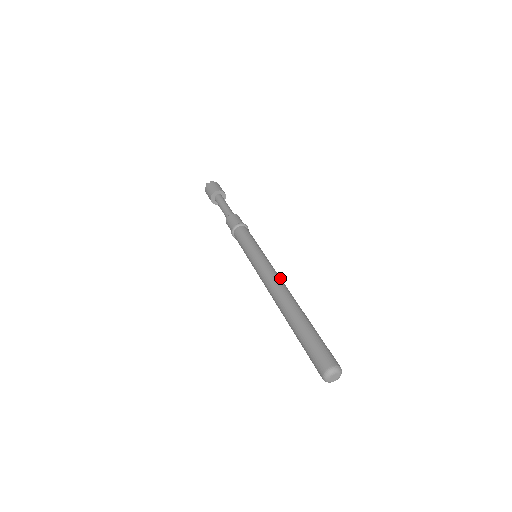
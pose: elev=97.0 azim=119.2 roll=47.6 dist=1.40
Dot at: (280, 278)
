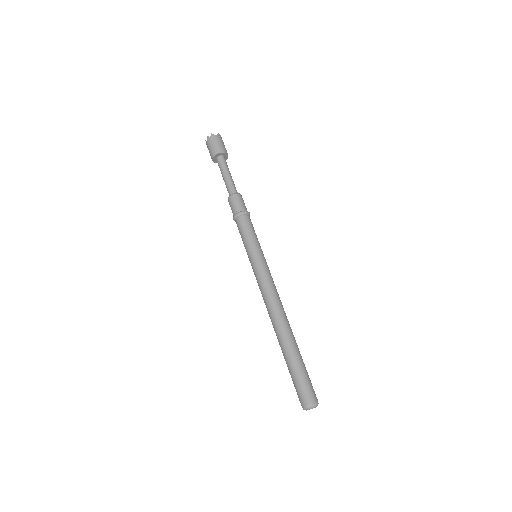
Dot at: (276, 294)
